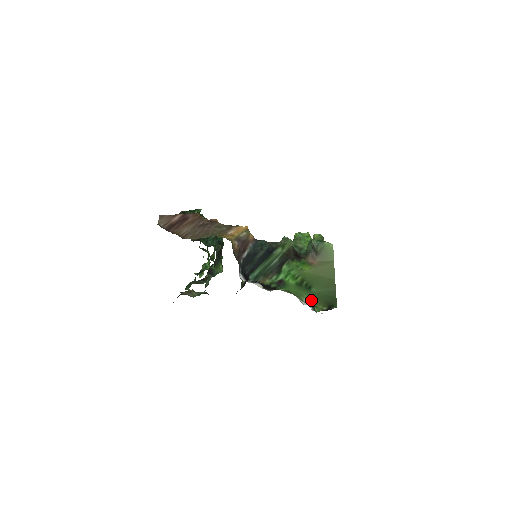
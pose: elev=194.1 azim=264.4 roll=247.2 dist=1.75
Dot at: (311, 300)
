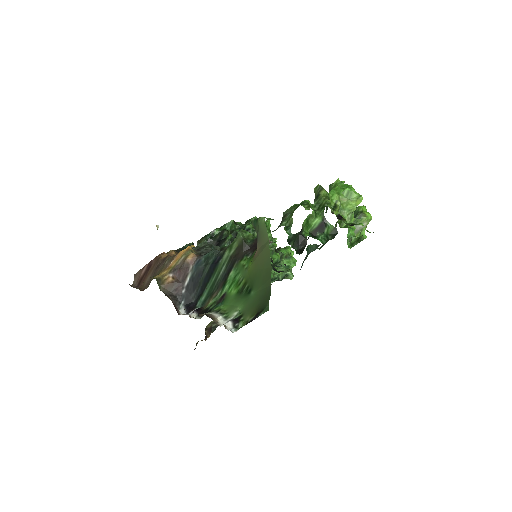
Dot at: (242, 311)
